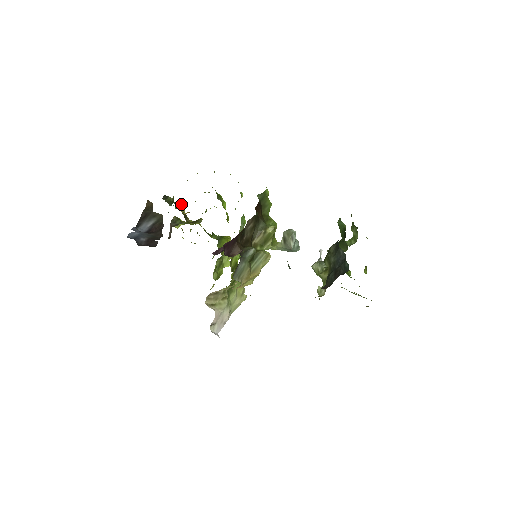
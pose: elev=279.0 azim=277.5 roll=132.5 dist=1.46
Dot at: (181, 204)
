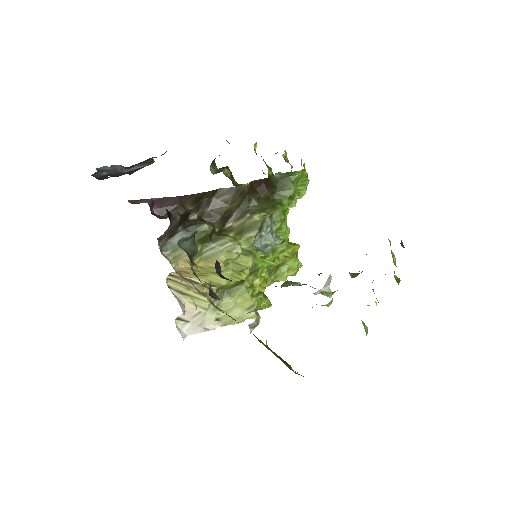
Dot at: (246, 184)
